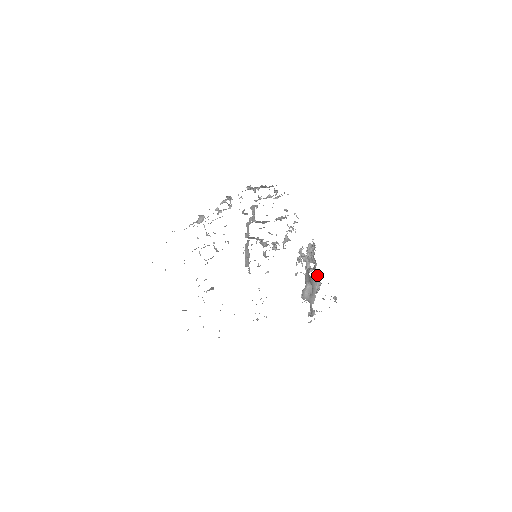
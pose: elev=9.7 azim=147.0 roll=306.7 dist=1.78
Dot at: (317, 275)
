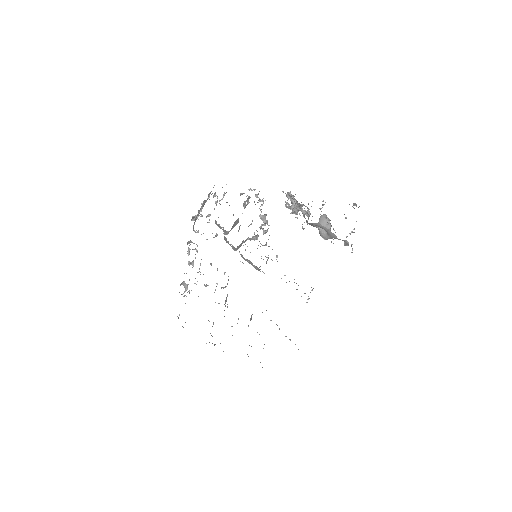
Dot at: (320, 208)
